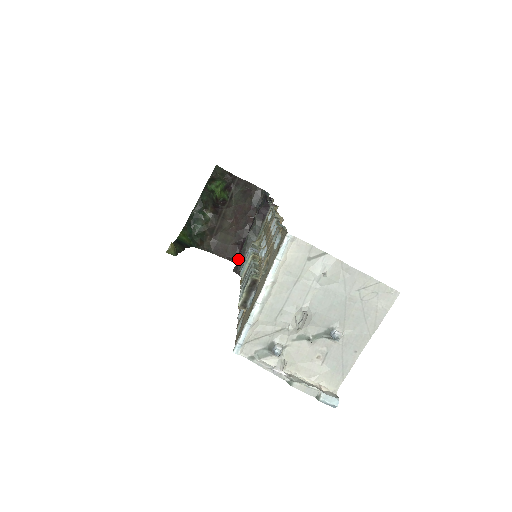
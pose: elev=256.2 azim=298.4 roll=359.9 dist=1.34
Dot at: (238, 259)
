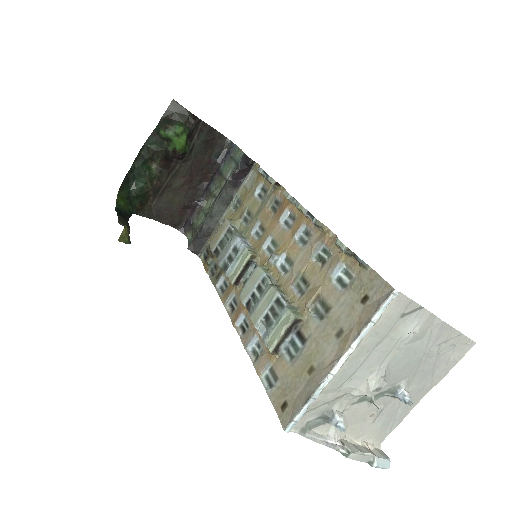
Dot at: (196, 234)
